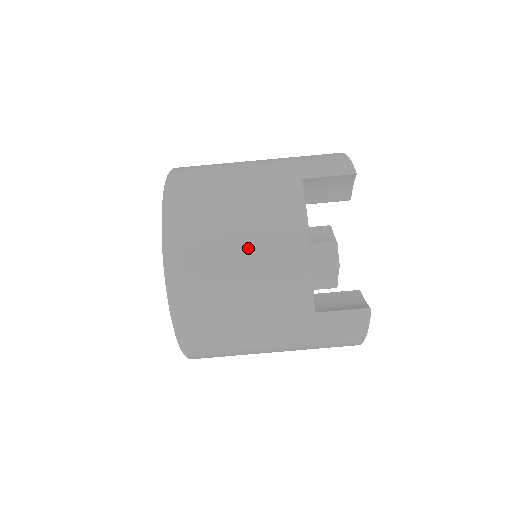
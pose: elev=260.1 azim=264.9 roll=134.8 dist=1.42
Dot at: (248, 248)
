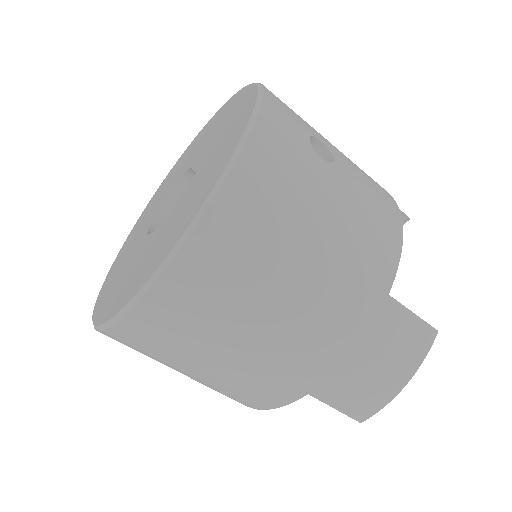
Dot at: occluded
